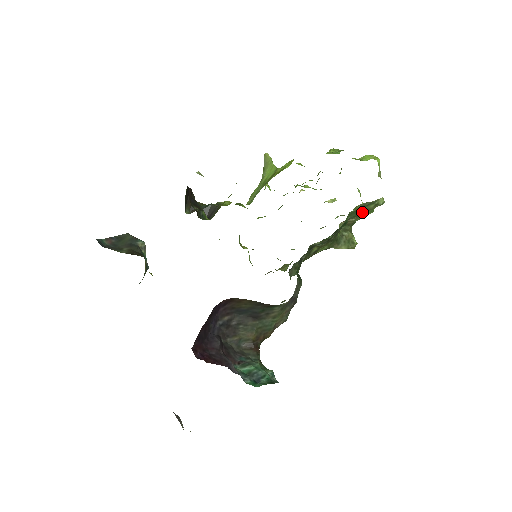
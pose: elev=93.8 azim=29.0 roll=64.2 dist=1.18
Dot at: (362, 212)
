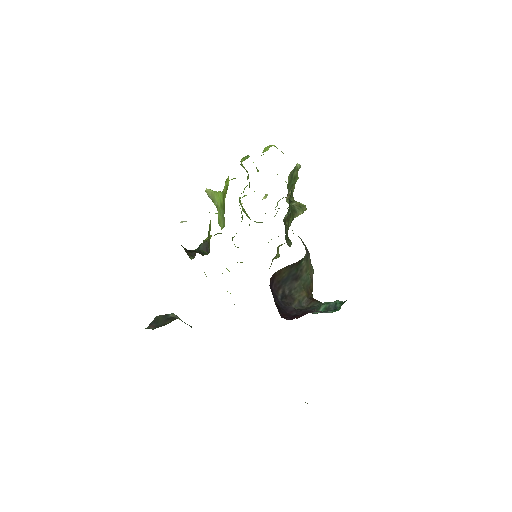
Dot at: (293, 181)
